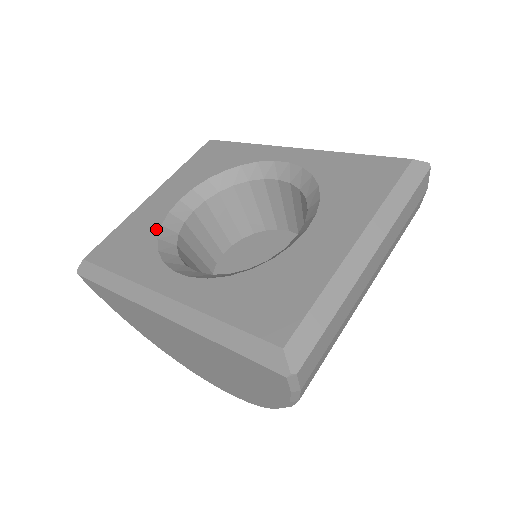
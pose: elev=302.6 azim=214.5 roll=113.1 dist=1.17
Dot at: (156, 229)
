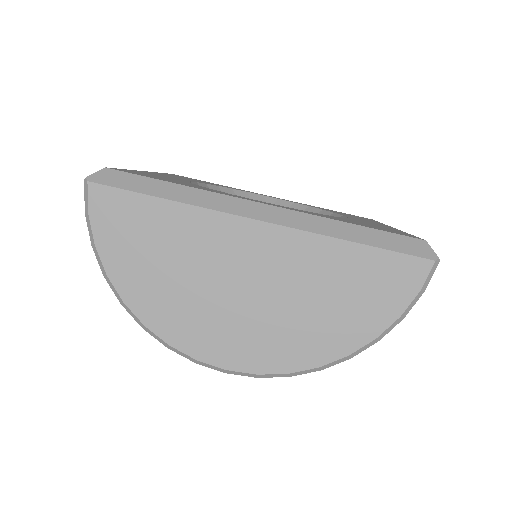
Dot at: occluded
